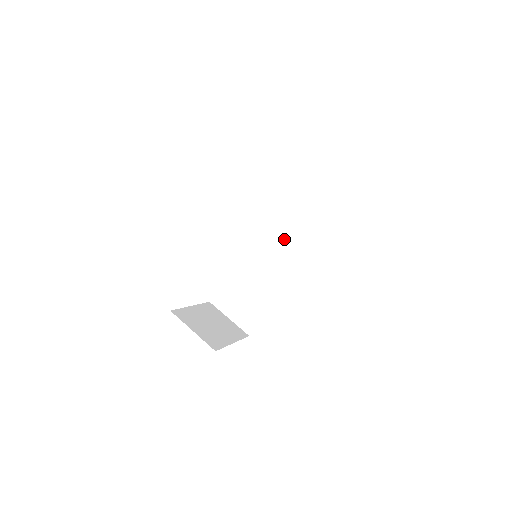
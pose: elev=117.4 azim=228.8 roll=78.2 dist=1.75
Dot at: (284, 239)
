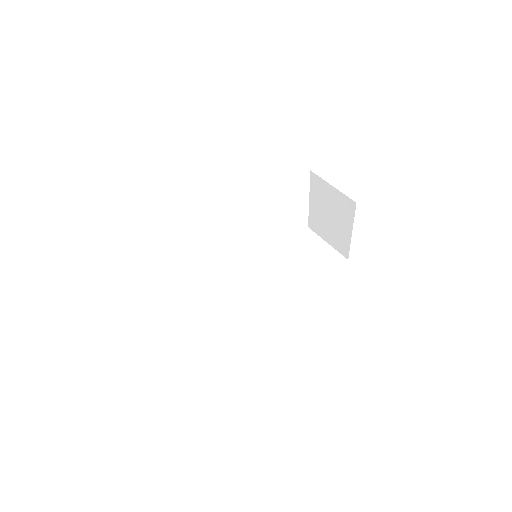
Dot at: (277, 275)
